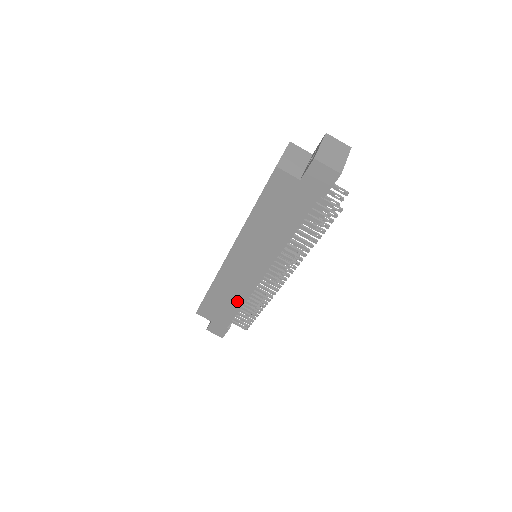
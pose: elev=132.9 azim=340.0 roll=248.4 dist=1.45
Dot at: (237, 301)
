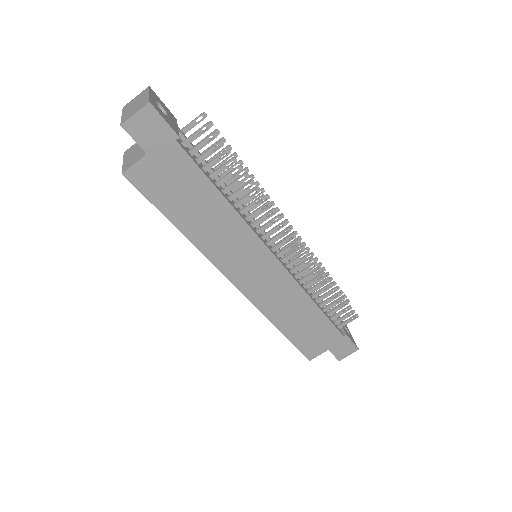
Dot at: (306, 306)
